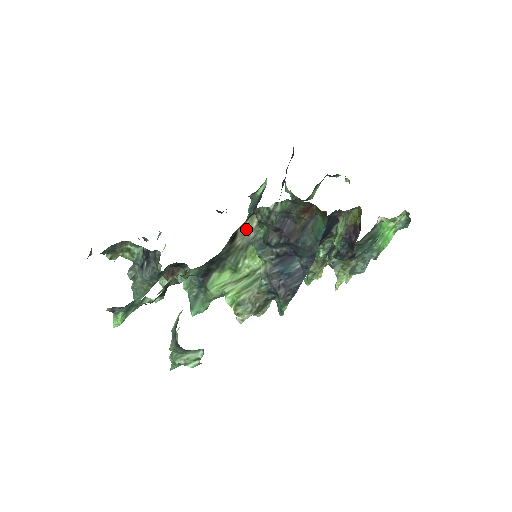
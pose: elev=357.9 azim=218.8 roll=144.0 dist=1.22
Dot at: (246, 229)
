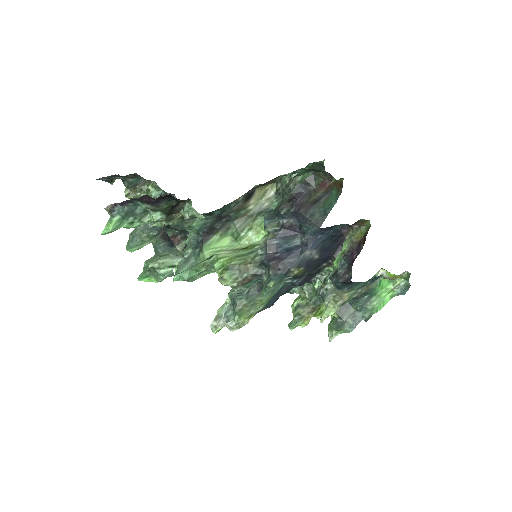
Dot at: (263, 195)
